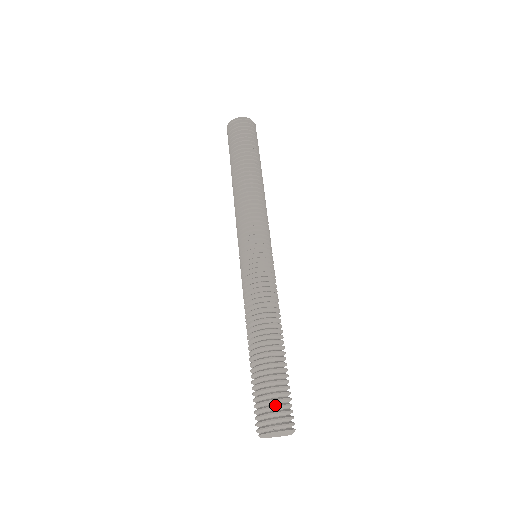
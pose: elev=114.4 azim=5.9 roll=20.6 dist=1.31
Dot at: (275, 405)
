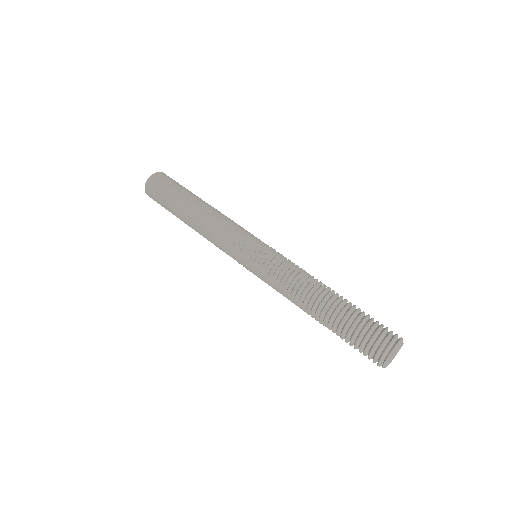
Dot at: (369, 340)
